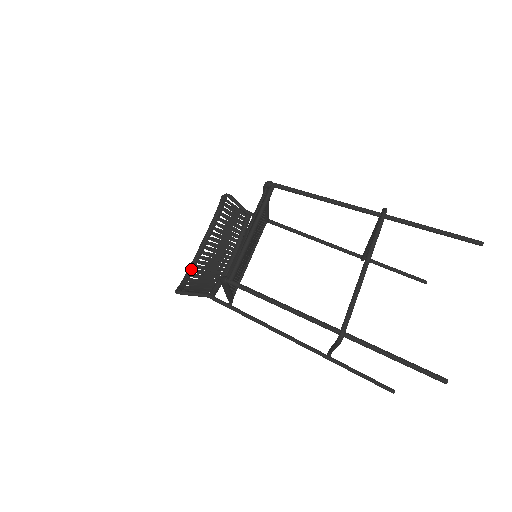
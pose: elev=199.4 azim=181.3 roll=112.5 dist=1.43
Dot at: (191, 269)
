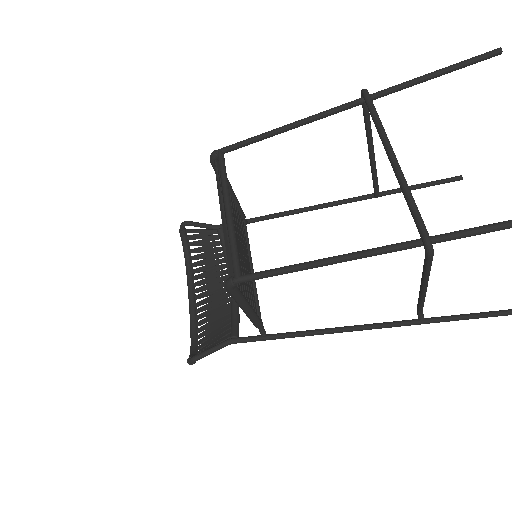
Dot at: (193, 330)
